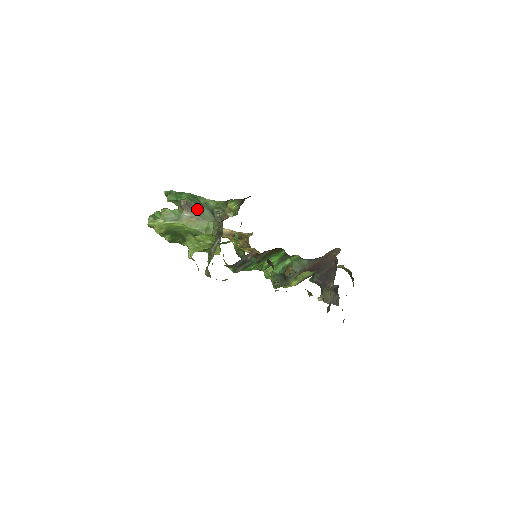
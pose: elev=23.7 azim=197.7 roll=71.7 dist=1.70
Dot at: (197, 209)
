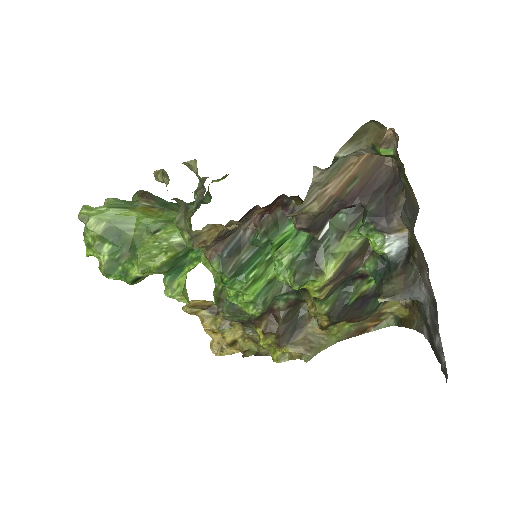
Dot at: (161, 203)
